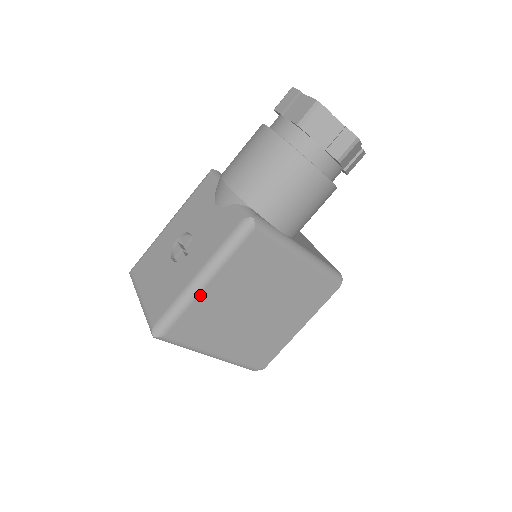
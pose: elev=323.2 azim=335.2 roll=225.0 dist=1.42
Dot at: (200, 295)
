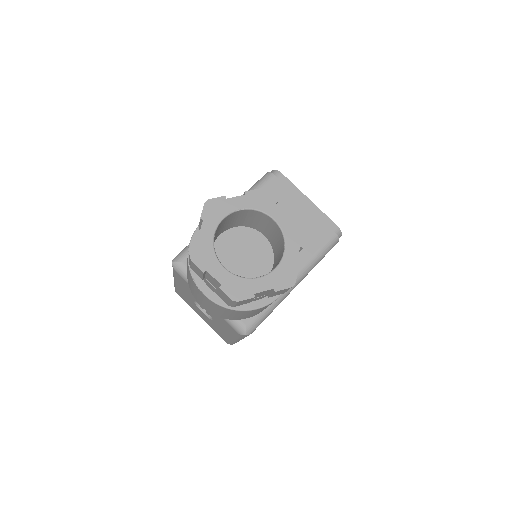
Dot at: occluded
